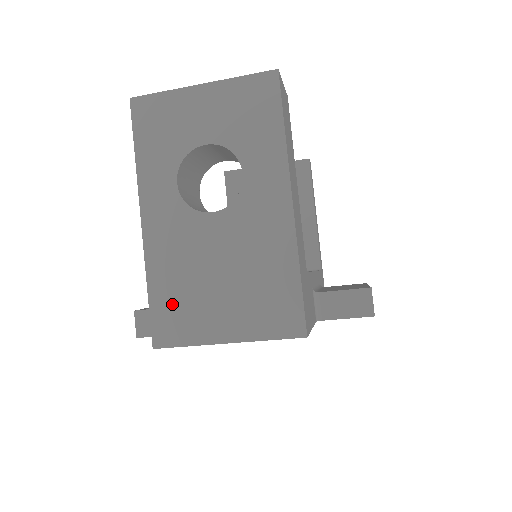
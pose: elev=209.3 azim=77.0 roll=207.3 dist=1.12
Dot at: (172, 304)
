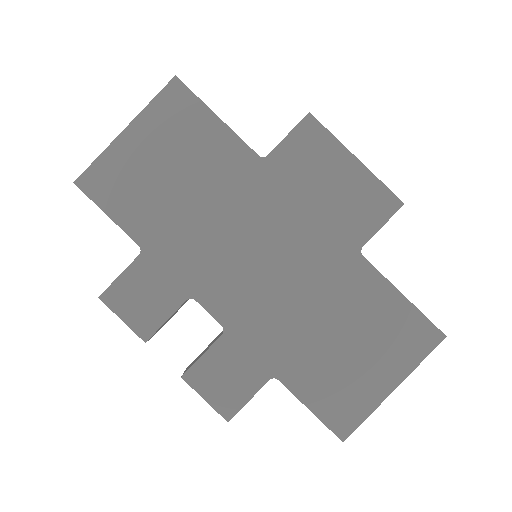
Dot at: occluded
